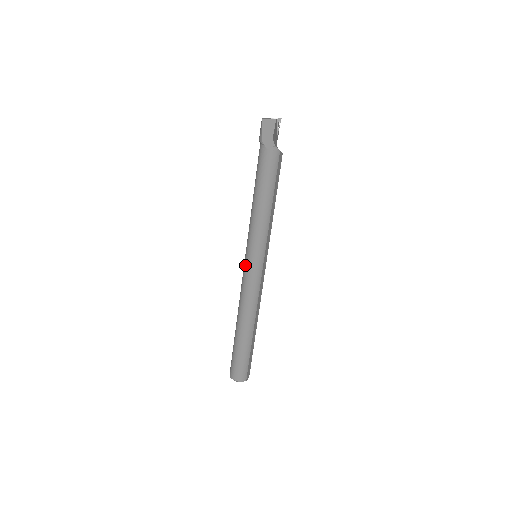
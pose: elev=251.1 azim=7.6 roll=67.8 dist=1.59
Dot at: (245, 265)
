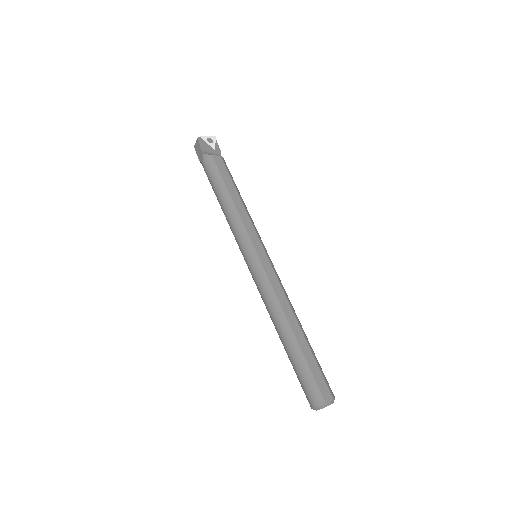
Dot at: (249, 270)
